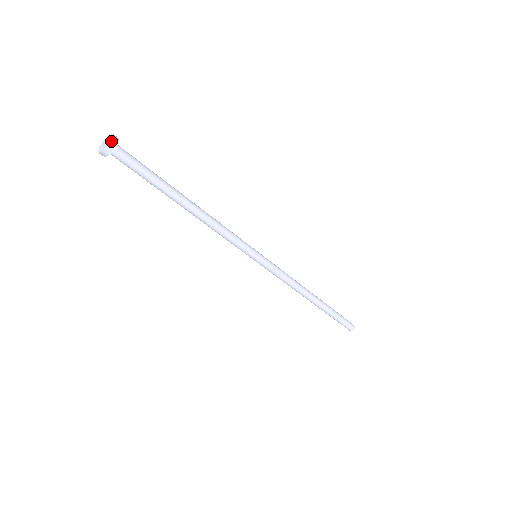
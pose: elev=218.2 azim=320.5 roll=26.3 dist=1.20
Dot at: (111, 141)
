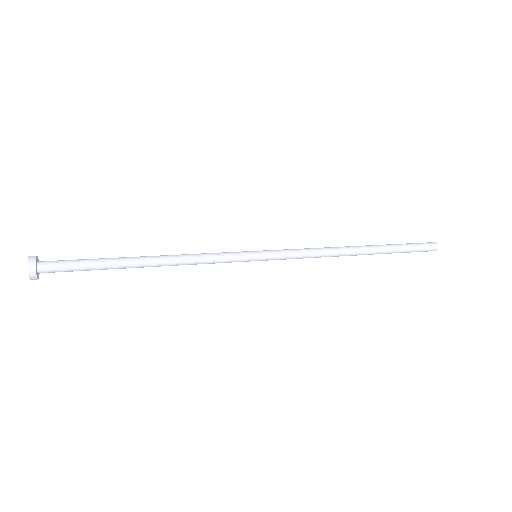
Dot at: (29, 278)
